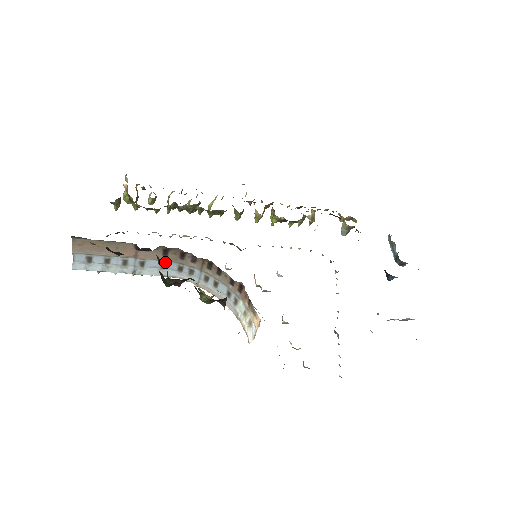
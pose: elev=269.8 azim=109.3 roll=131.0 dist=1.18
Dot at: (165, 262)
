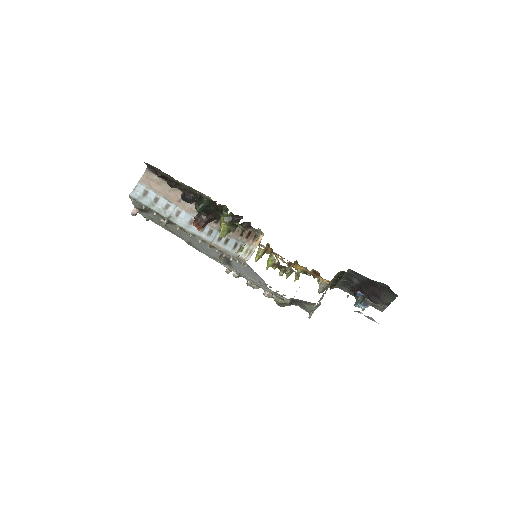
Dot at: (194, 219)
